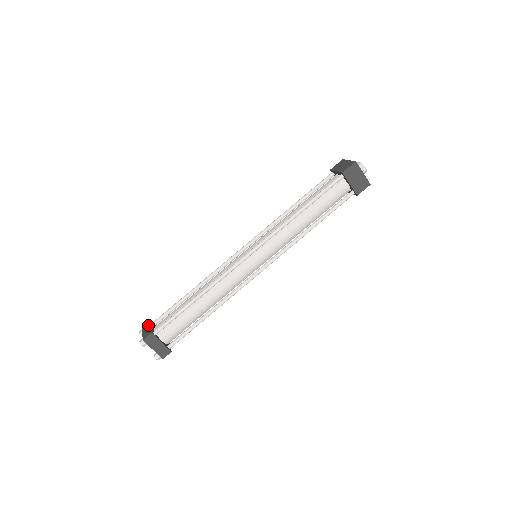
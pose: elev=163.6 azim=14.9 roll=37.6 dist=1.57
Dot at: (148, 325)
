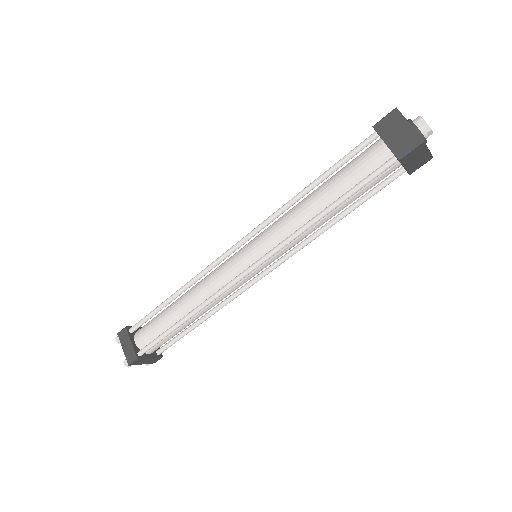
Dot at: (126, 337)
